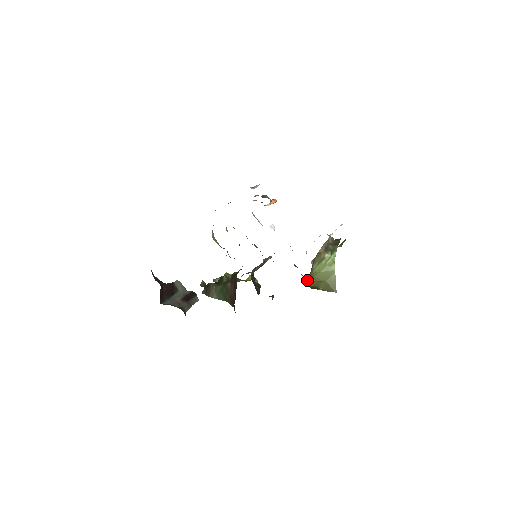
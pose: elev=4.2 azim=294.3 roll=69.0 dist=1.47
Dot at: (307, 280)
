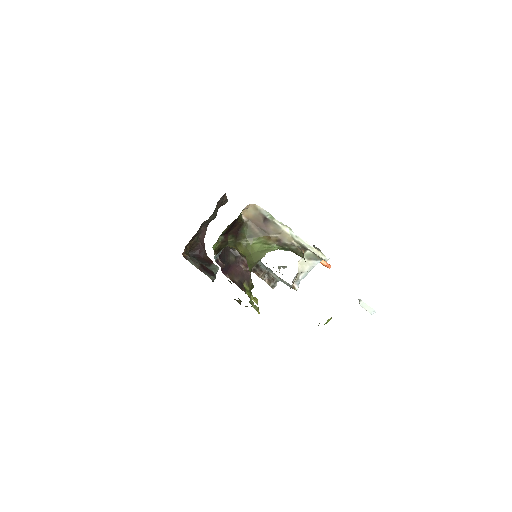
Dot at: (247, 257)
